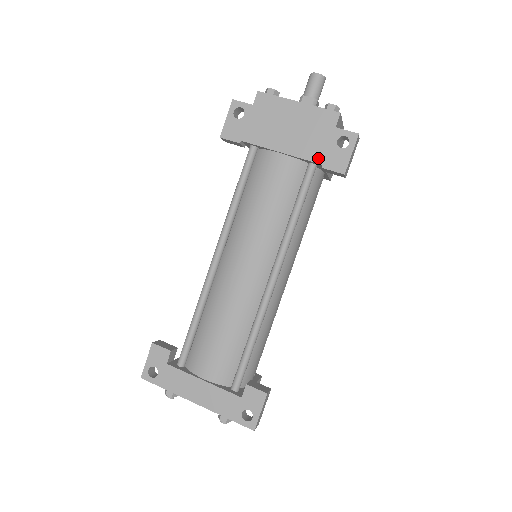
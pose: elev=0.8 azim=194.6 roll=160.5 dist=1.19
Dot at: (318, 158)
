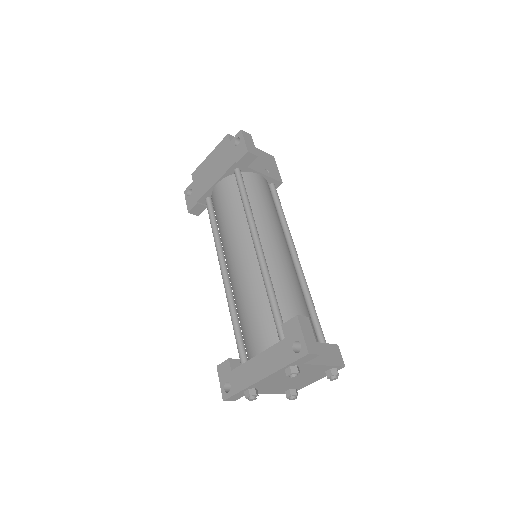
Dot at: (232, 162)
